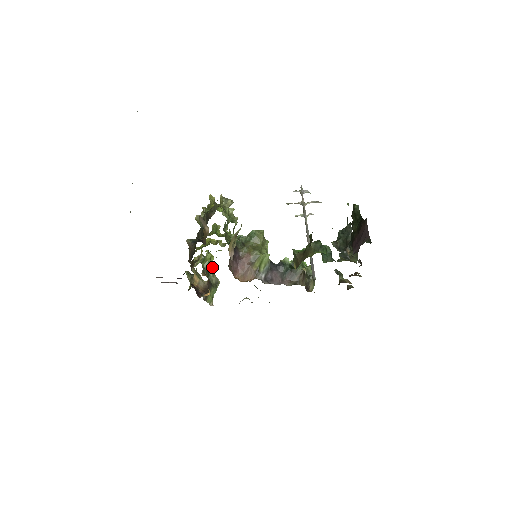
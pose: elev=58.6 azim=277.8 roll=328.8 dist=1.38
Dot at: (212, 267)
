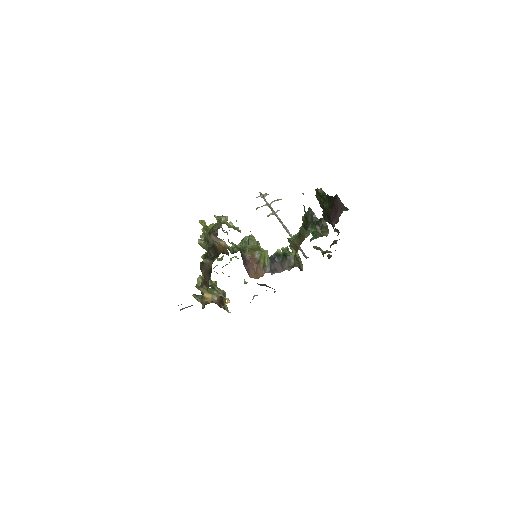
Dot at: (214, 283)
